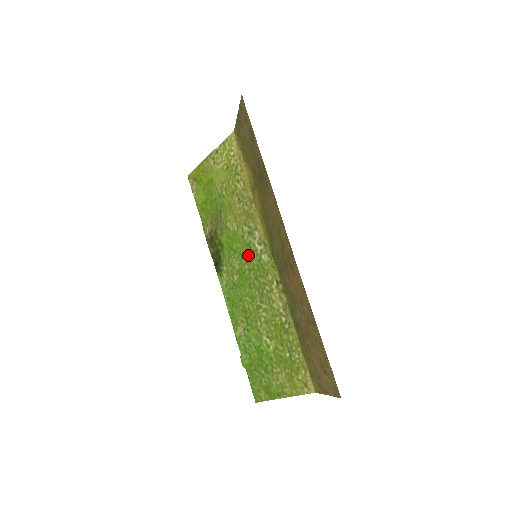
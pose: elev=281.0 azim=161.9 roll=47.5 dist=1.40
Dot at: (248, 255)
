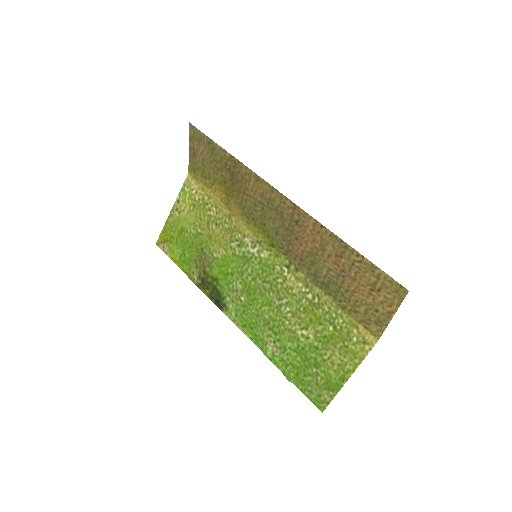
Dot at: (247, 266)
